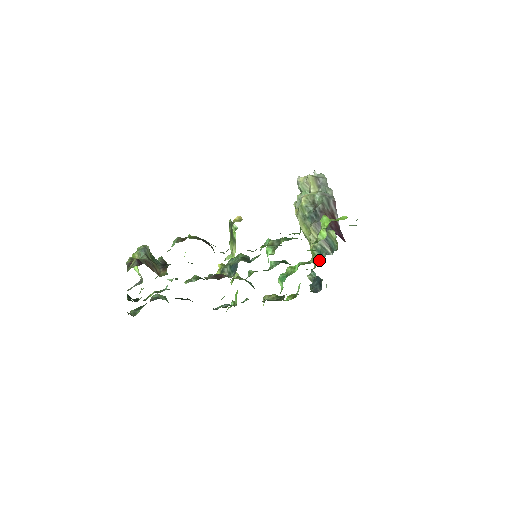
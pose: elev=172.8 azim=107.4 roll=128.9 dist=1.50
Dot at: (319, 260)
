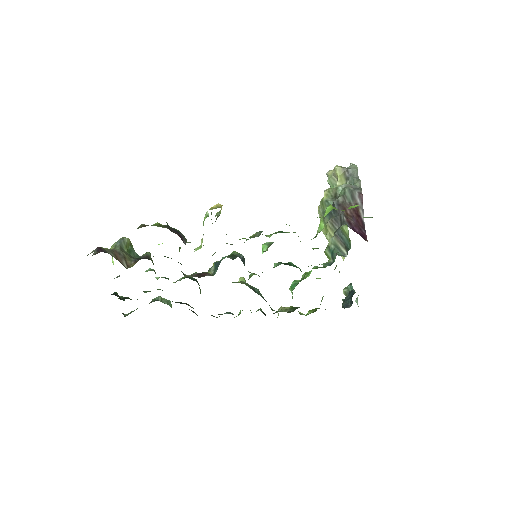
Dot at: (330, 262)
